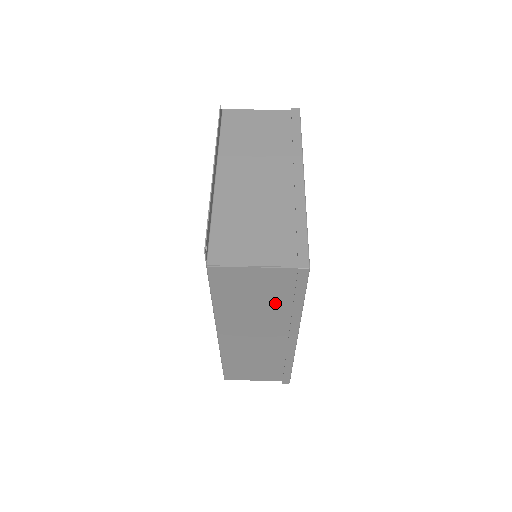
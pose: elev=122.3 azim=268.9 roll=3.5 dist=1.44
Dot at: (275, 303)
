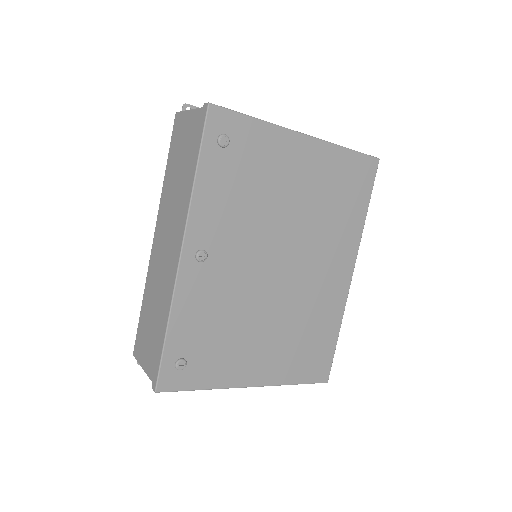
Dot at: (187, 173)
